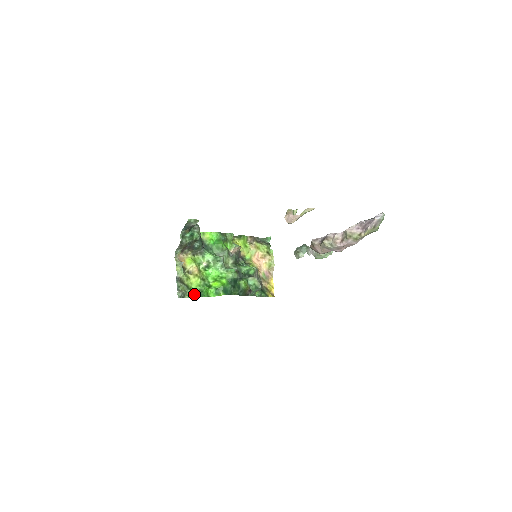
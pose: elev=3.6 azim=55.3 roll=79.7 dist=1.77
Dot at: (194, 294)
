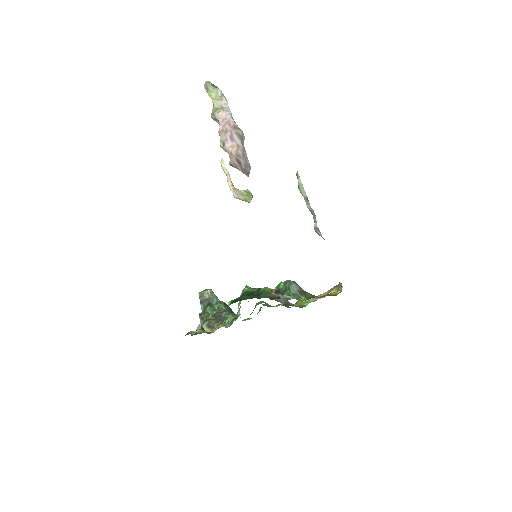
Dot at: occluded
